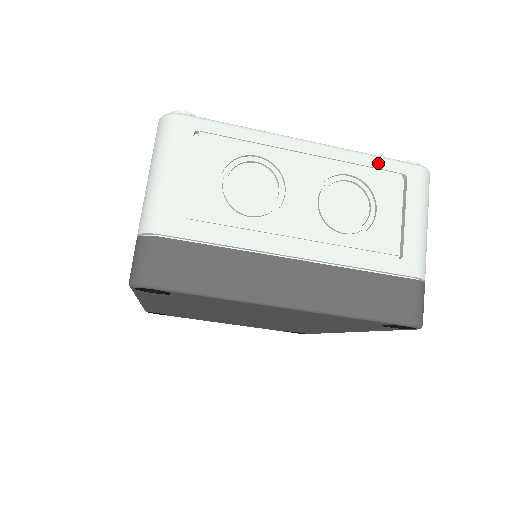
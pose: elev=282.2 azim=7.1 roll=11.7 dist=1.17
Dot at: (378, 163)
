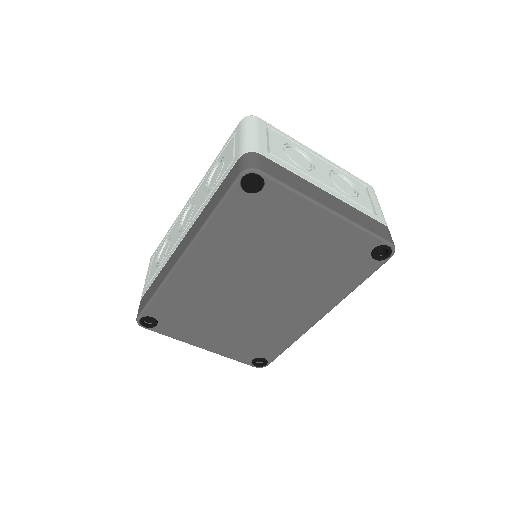
Dot at: (352, 175)
